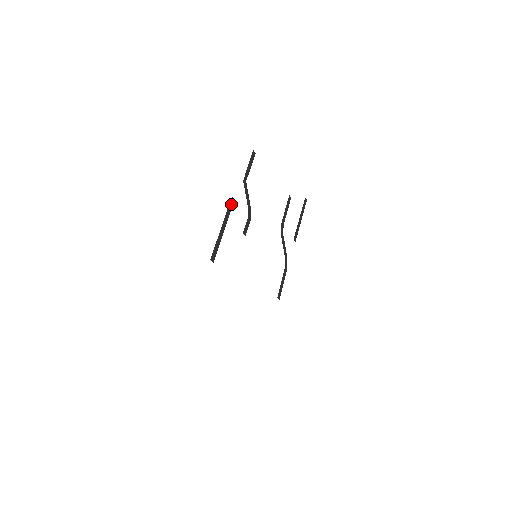
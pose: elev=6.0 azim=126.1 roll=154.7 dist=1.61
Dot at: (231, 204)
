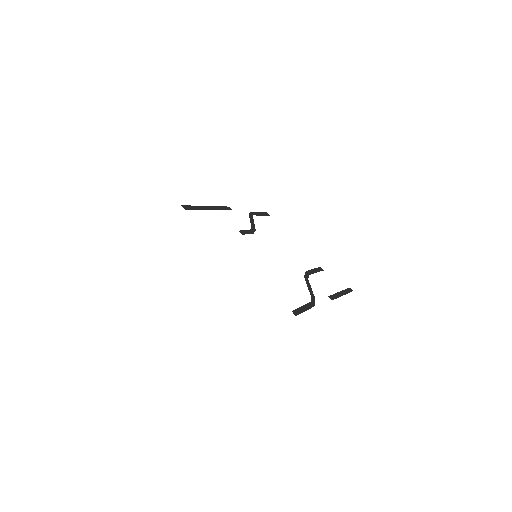
Dot at: (227, 209)
